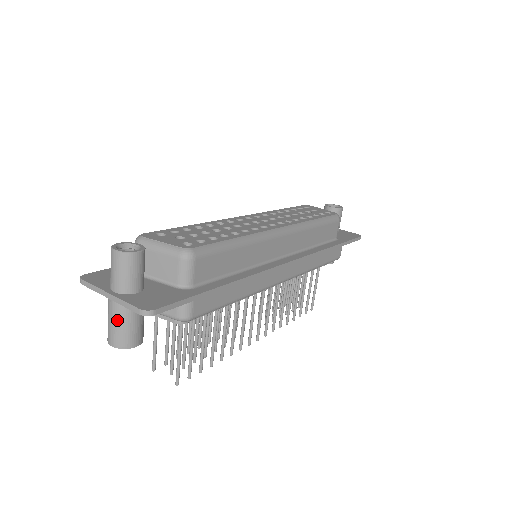
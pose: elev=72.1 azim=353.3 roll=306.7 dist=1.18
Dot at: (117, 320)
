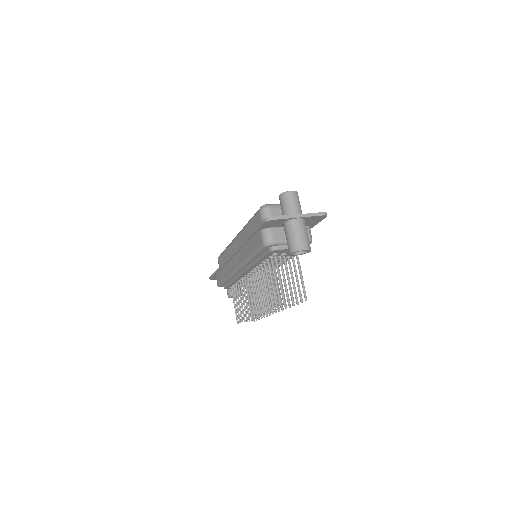
Dot at: (304, 231)
